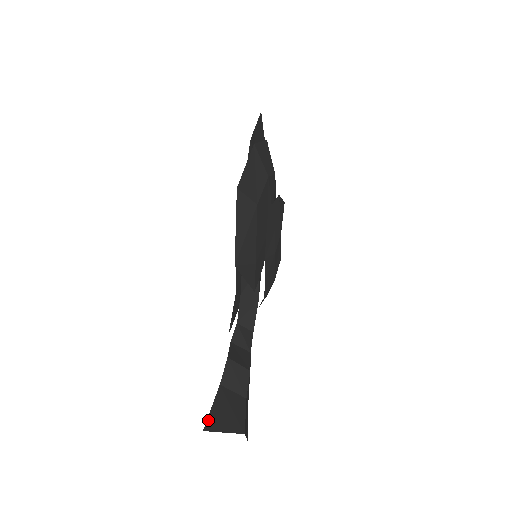
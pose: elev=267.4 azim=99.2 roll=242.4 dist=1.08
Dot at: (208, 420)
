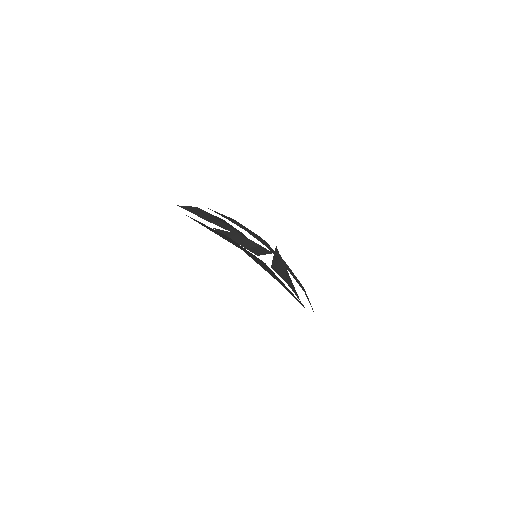
Dot at: occluded
